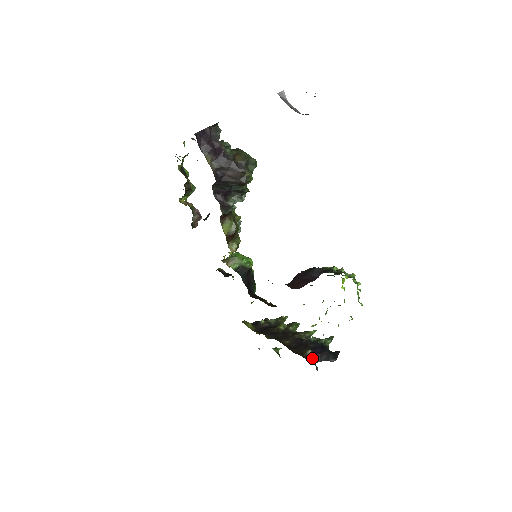
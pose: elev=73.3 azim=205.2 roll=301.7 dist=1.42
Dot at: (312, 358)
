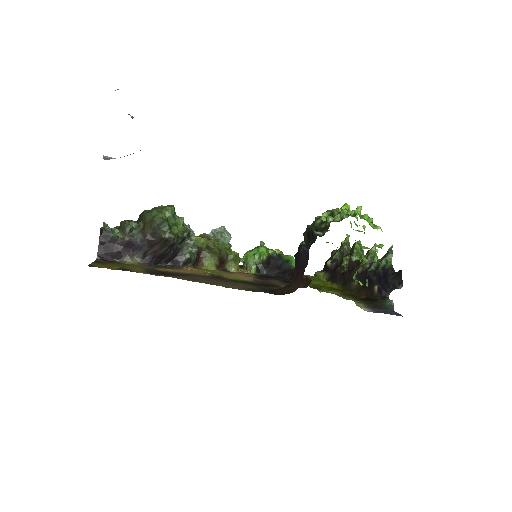
Dot at: (382, 293)
